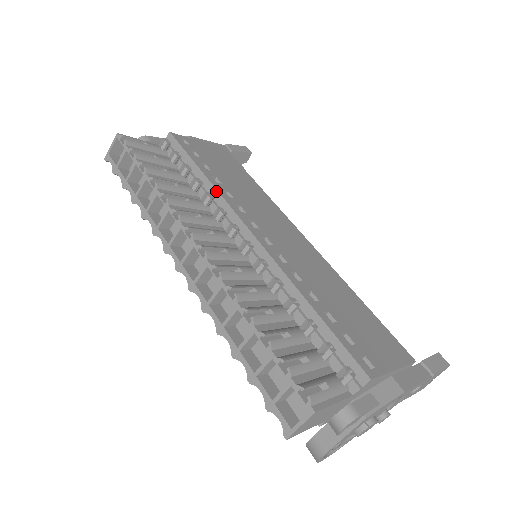
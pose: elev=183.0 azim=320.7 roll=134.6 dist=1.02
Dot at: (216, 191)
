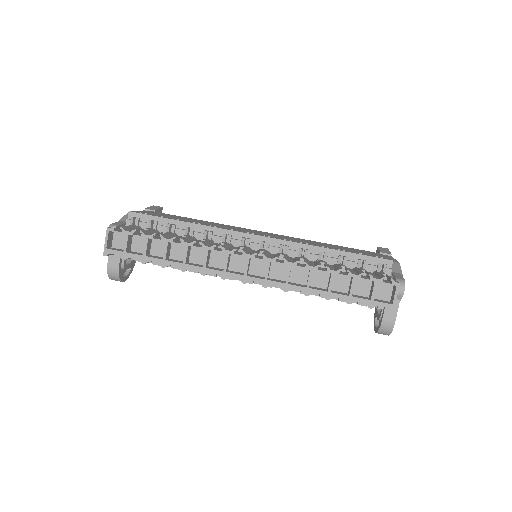
Dot at: (208, 227)
